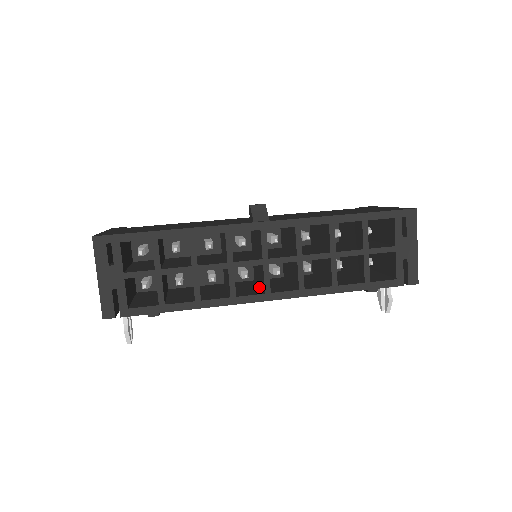
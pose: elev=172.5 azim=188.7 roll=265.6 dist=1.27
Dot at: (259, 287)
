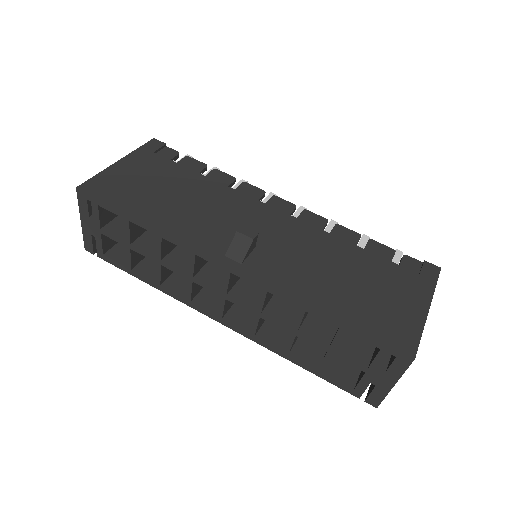
Dot at: occluded
